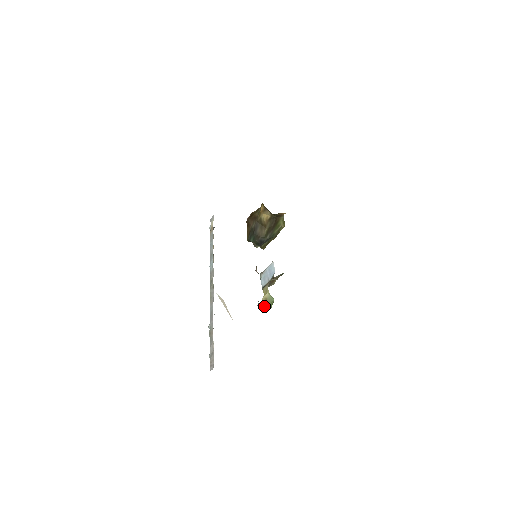
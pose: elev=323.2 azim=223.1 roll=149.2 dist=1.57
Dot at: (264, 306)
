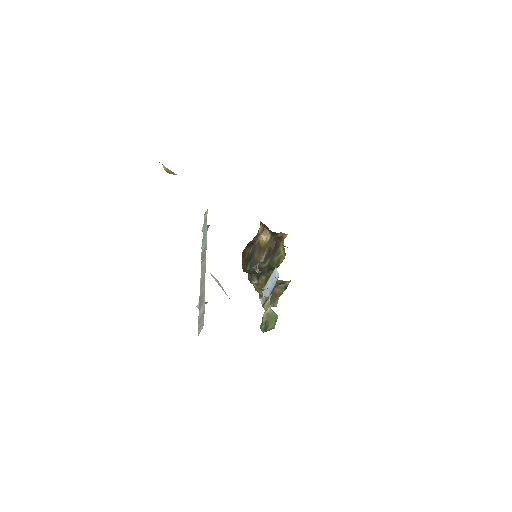
Dot at: (265, 322)
